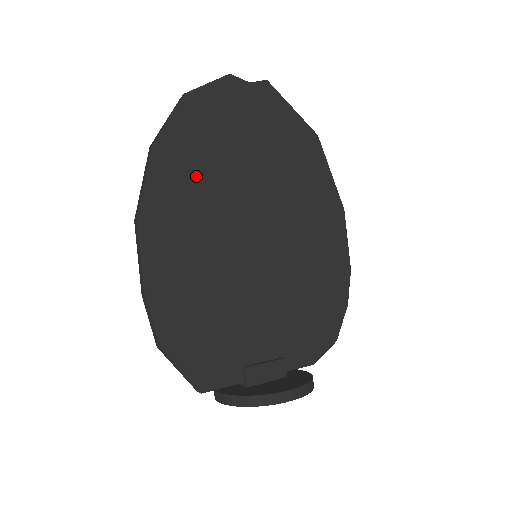
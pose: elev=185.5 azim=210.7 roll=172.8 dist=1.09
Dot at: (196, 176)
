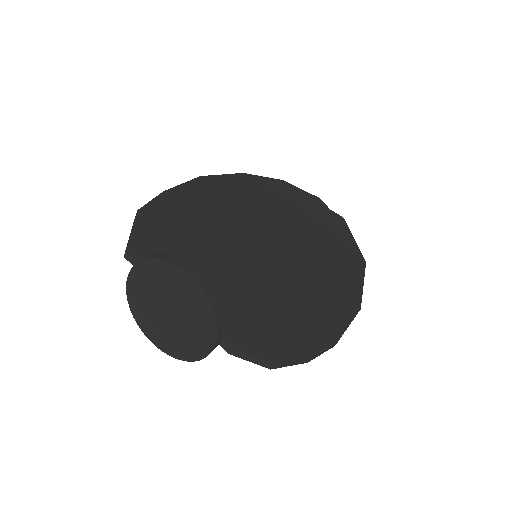
Dot at: (255, 198)
